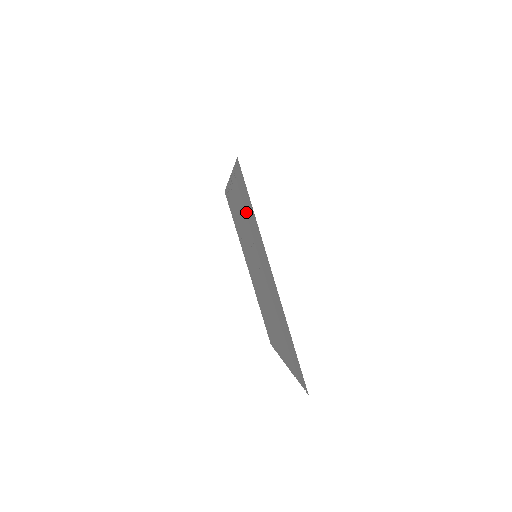
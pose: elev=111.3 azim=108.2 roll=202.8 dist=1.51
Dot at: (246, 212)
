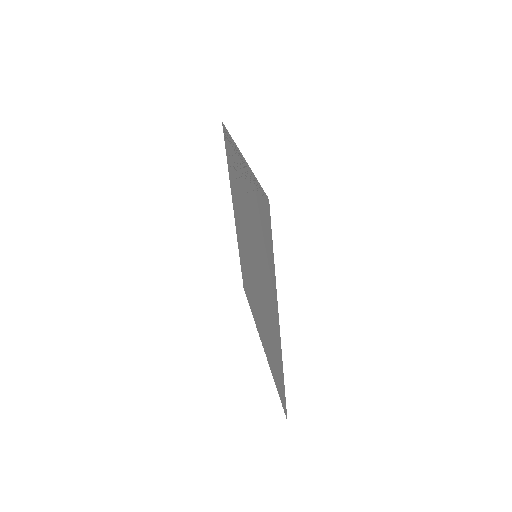
Dot at: (258, 226)
